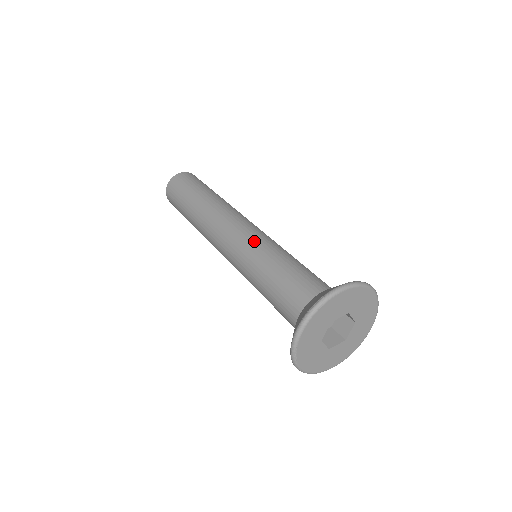
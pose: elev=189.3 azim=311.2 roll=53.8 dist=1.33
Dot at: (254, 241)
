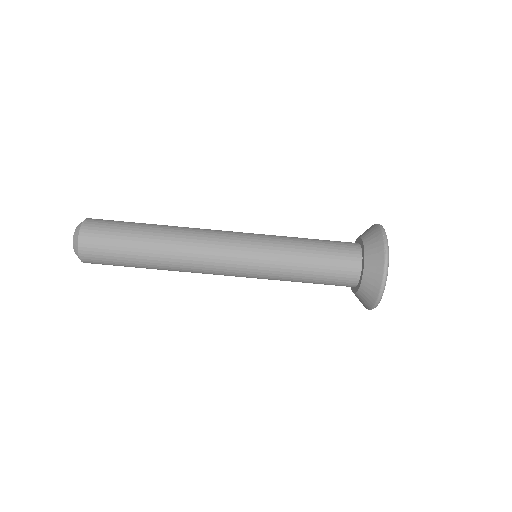
Dot at: (263, 237)
